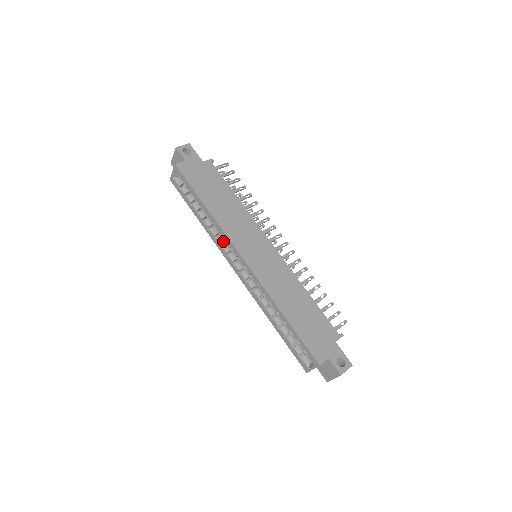
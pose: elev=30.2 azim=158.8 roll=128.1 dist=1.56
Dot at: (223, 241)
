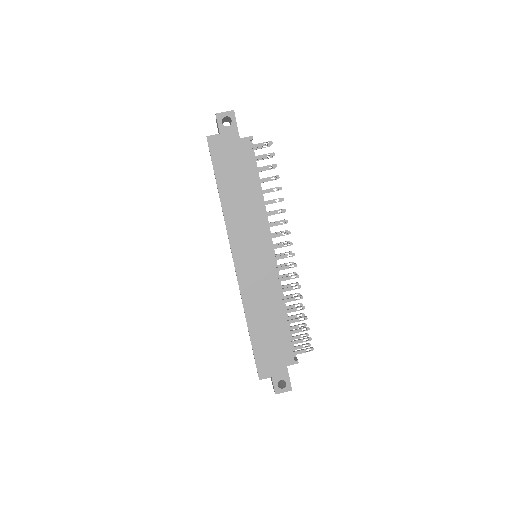
Dot at: occluded
